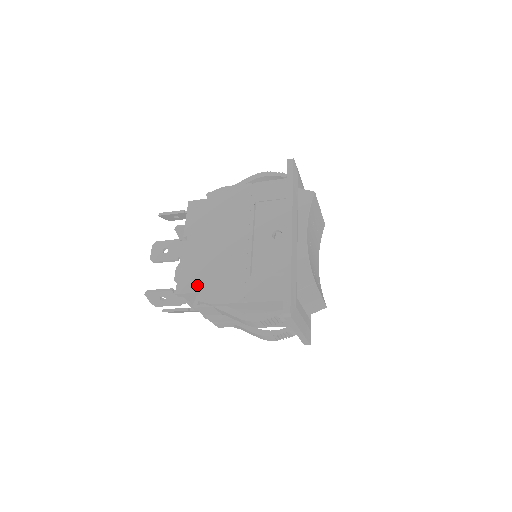
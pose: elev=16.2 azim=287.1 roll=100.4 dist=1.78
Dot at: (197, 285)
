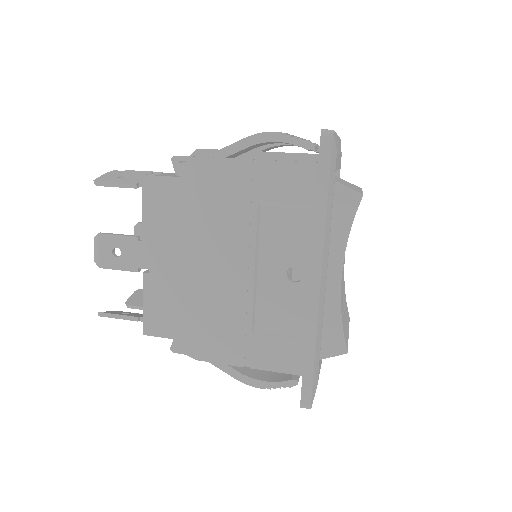
Dot at: (174, 328)
